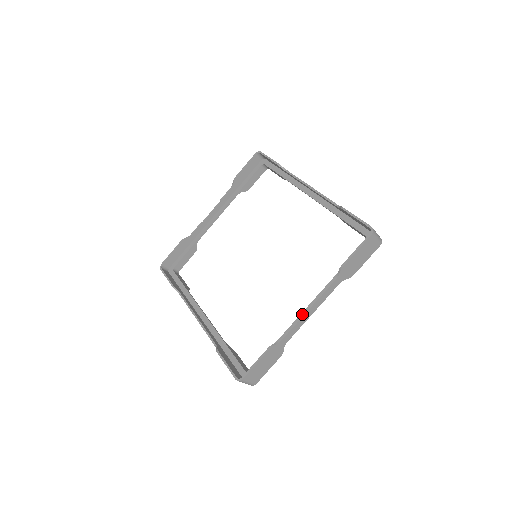
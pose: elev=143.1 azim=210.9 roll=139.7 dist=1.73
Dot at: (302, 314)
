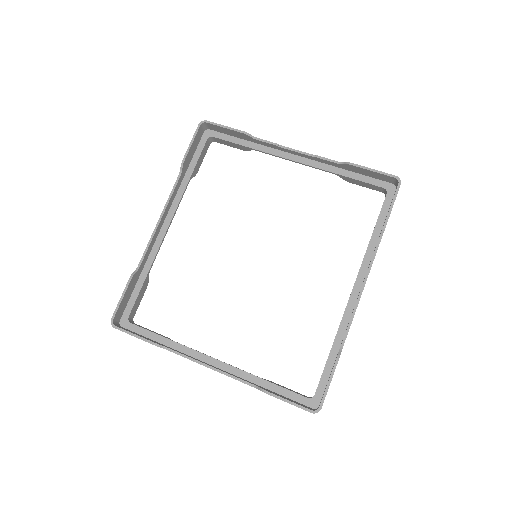
Dot at: (202, 362)
